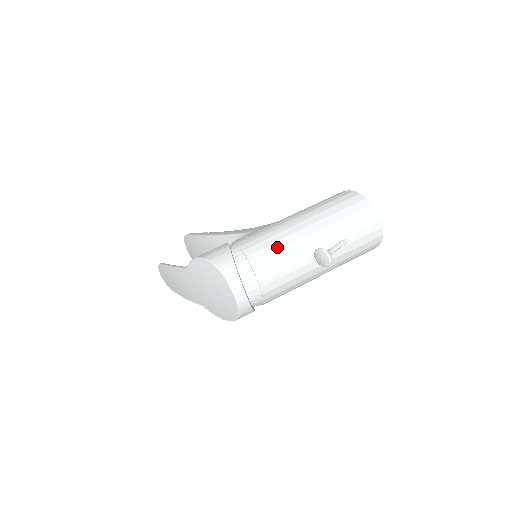
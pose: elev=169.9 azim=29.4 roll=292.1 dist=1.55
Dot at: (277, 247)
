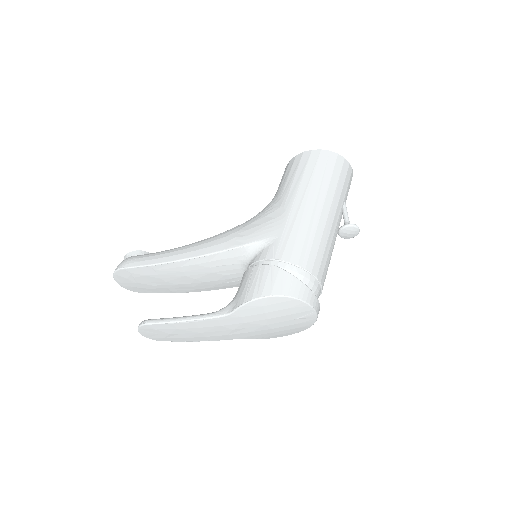
Dot at: (318, 243)
